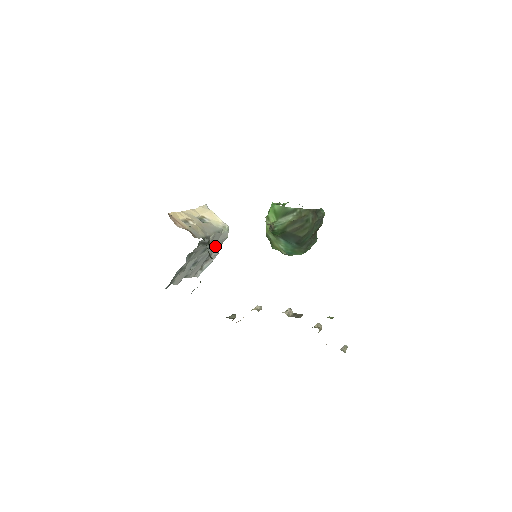
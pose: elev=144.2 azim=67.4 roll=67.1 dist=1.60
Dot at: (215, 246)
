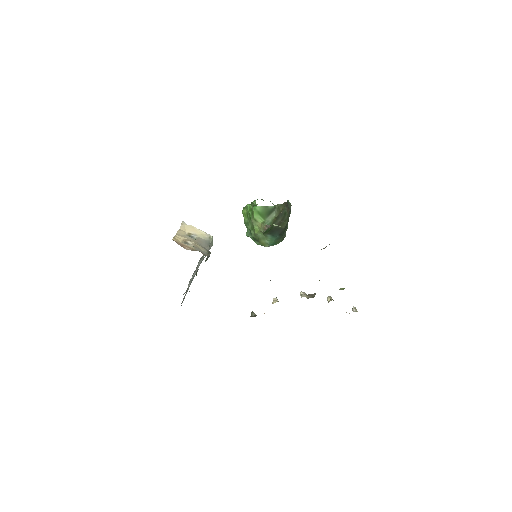
Dot at: (204, 257)
